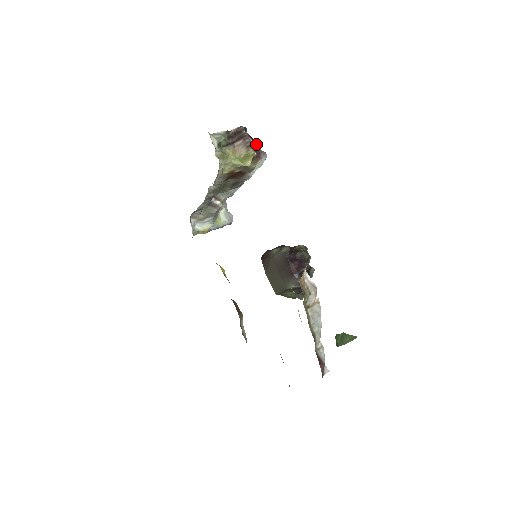
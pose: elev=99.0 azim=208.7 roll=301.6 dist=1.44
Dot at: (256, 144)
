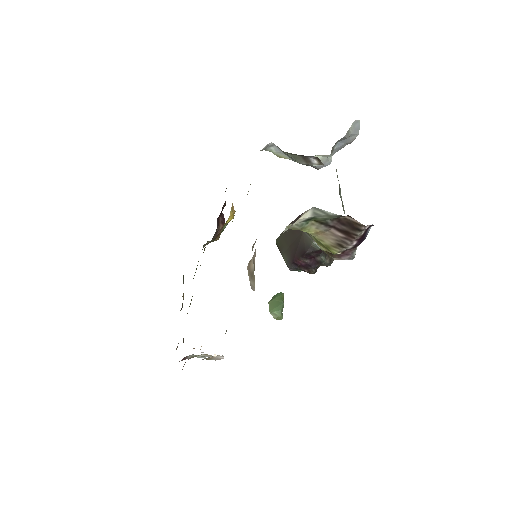
Dot at: (356, 247)
